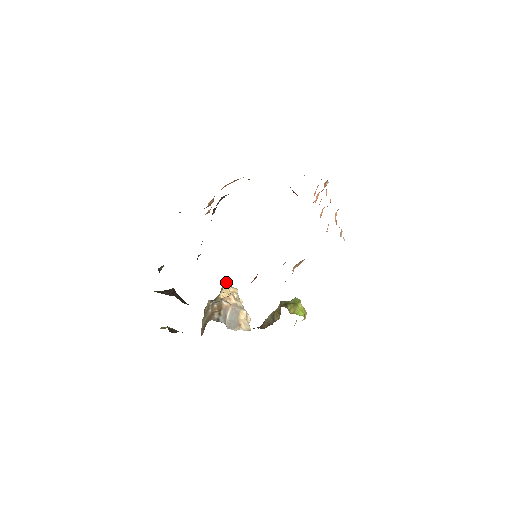
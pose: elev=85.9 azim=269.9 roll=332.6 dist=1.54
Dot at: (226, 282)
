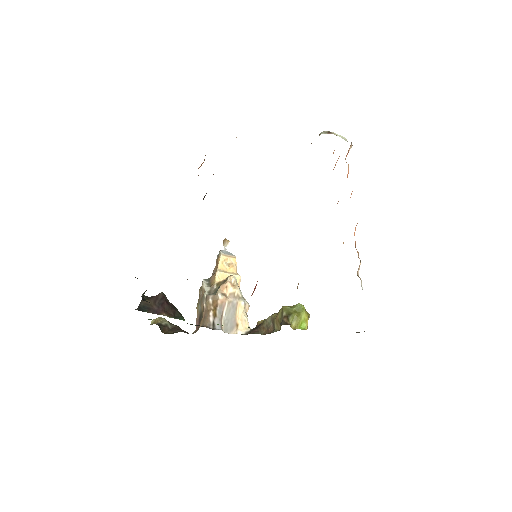
Dot at: (223, 245)
